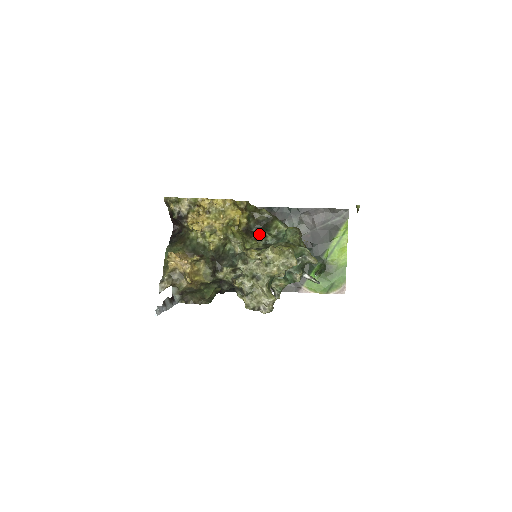
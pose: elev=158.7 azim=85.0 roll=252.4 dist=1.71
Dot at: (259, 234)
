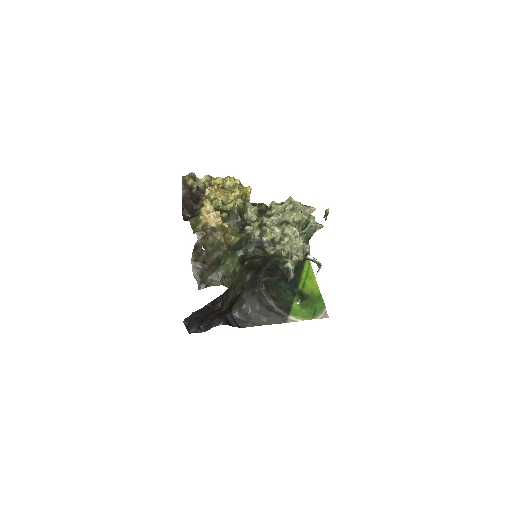
Dot at: occluded
